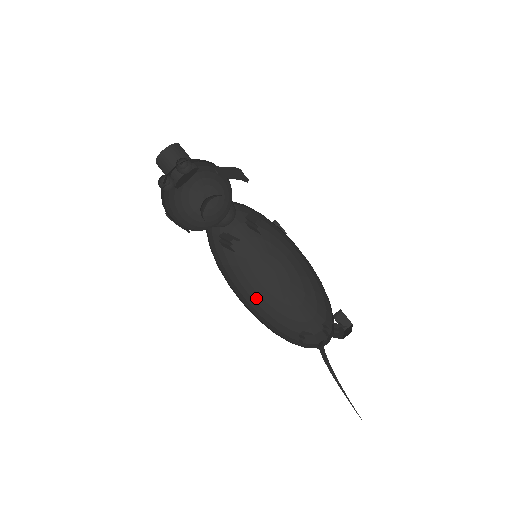
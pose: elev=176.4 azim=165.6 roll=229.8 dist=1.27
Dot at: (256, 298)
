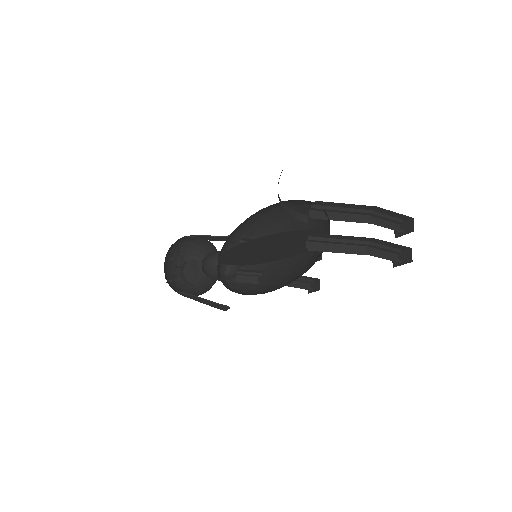
Dot at: (287, 284)
